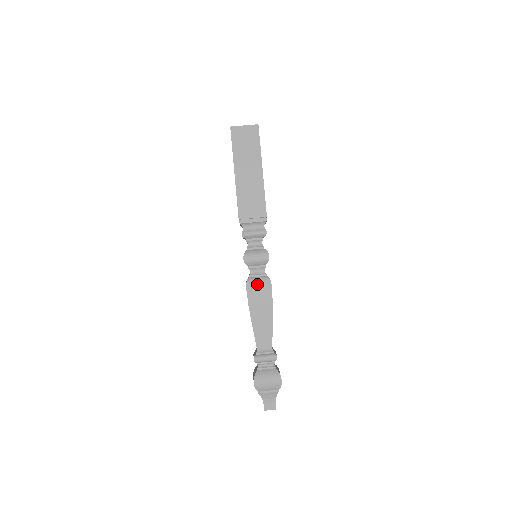
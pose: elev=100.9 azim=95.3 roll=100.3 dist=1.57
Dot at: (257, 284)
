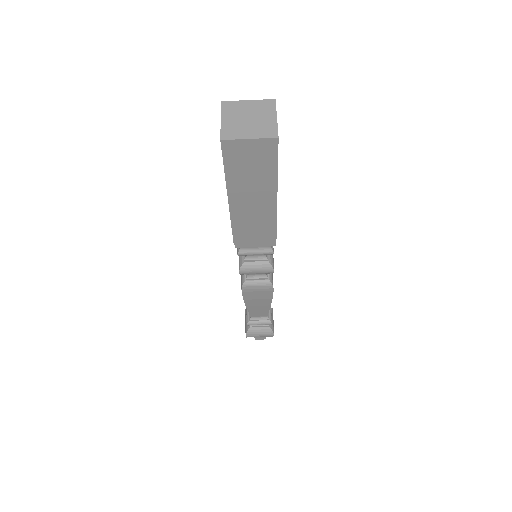
Dot at: (255, 288)
